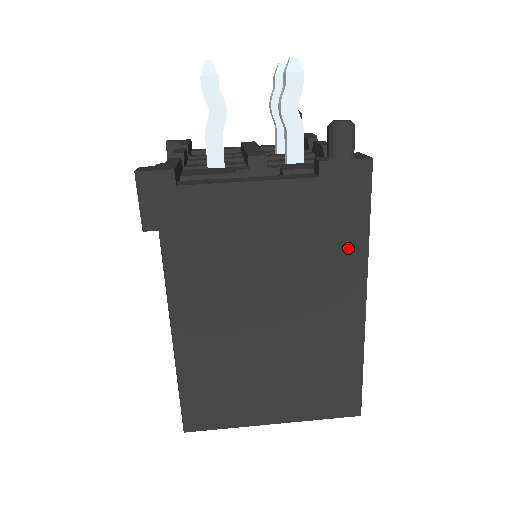
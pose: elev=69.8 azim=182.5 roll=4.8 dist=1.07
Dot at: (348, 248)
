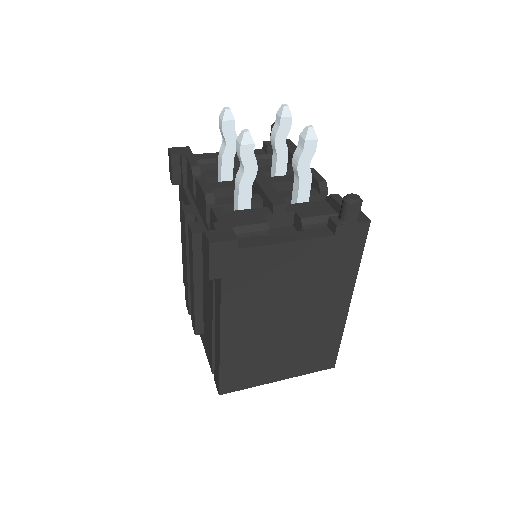
Dot at: (345, 275)
